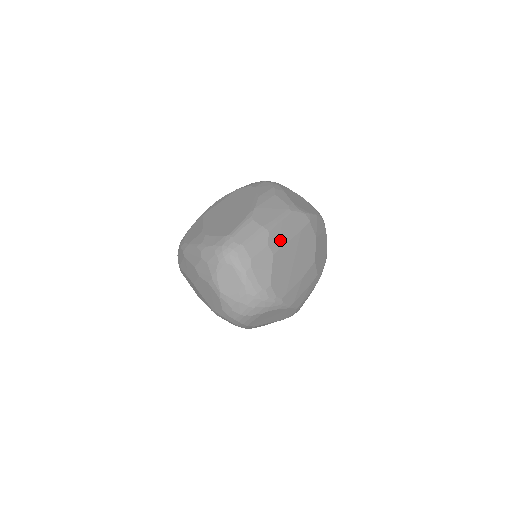
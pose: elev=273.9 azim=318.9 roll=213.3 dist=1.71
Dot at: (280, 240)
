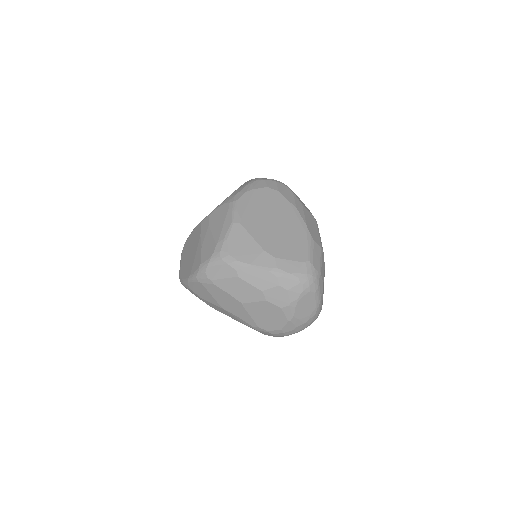
Dot at: occluded
